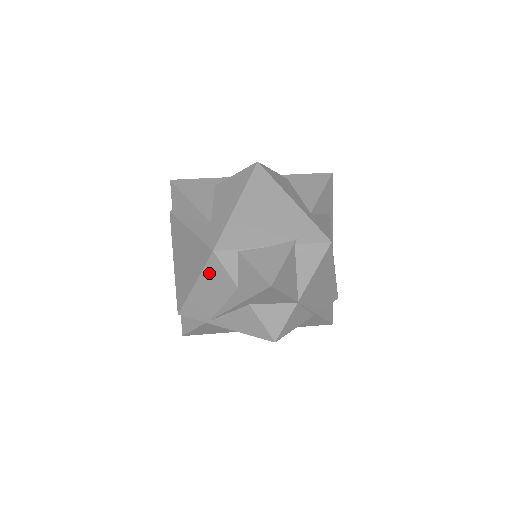
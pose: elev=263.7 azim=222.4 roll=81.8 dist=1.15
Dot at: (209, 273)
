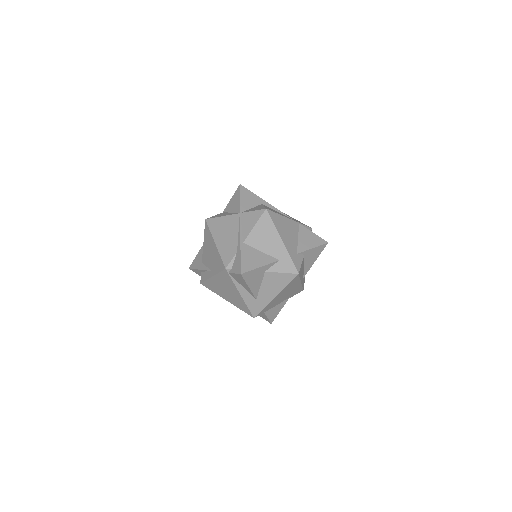
Dot at: occluded
